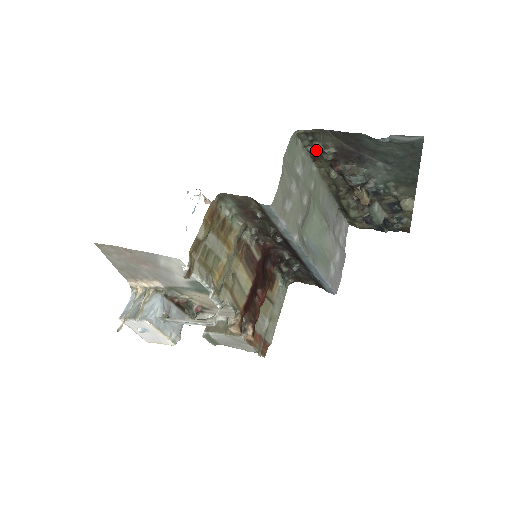
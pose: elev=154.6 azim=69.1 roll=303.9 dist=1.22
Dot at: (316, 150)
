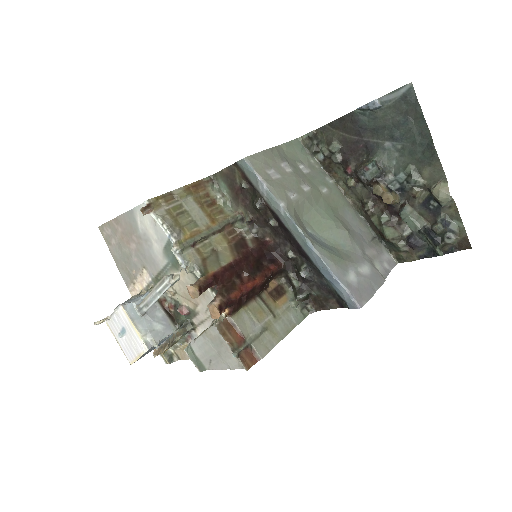
Dot at: (323, 154)
